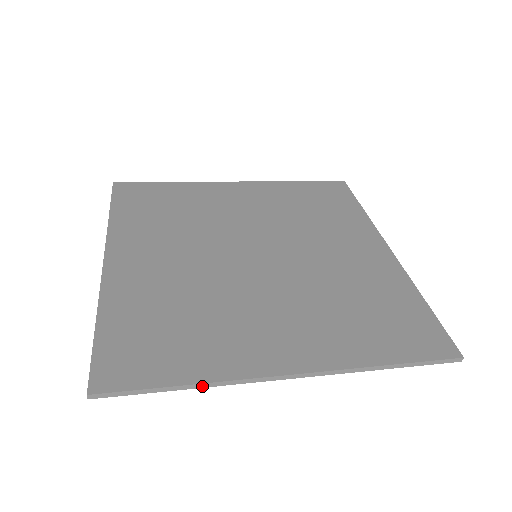
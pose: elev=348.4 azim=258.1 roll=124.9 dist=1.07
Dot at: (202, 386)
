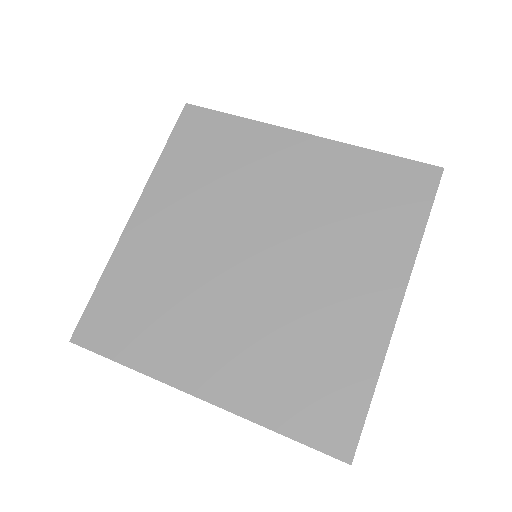
Dot at: (137, 371)
